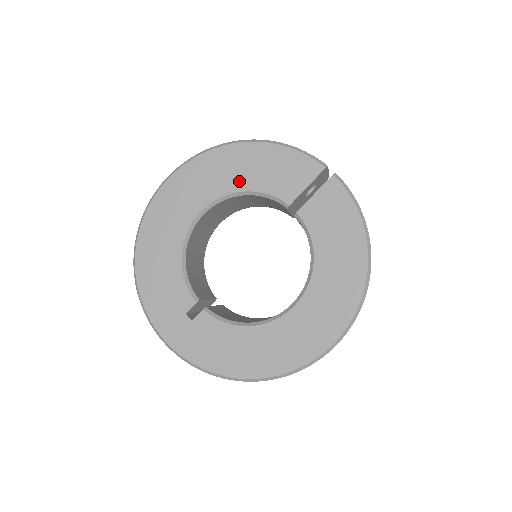
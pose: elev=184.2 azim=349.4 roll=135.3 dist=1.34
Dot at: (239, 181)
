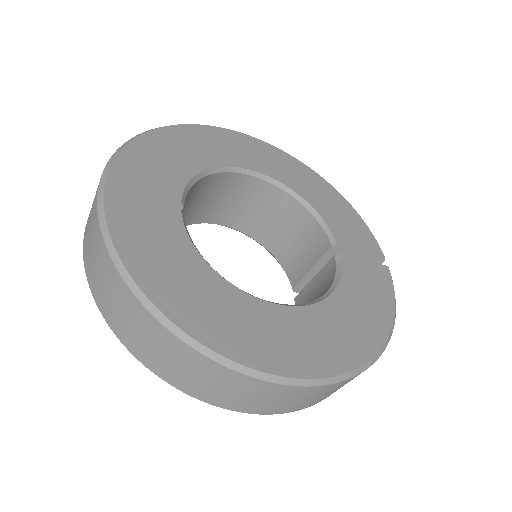
Dot at: (308, 193)
